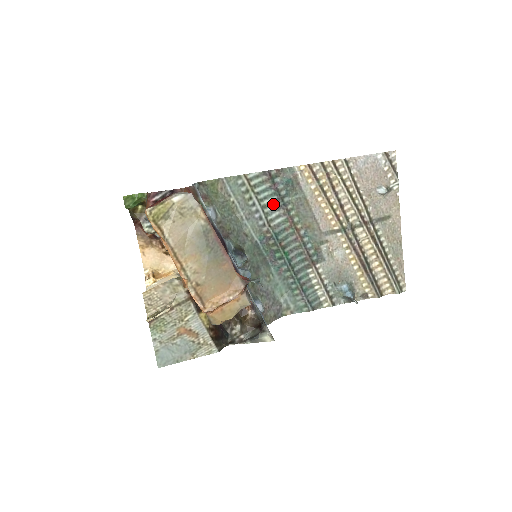
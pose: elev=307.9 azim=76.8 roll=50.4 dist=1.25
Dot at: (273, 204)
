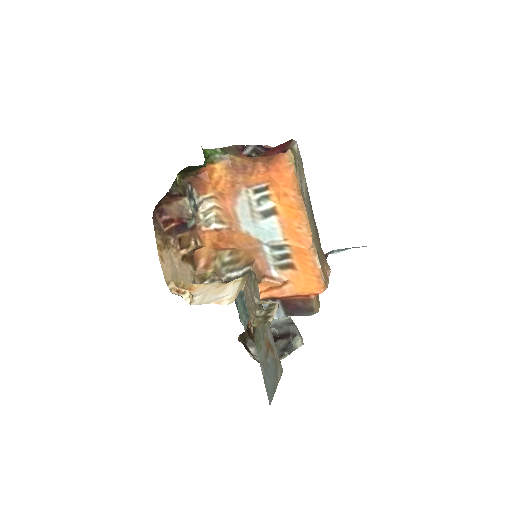
Dot at: occluded
